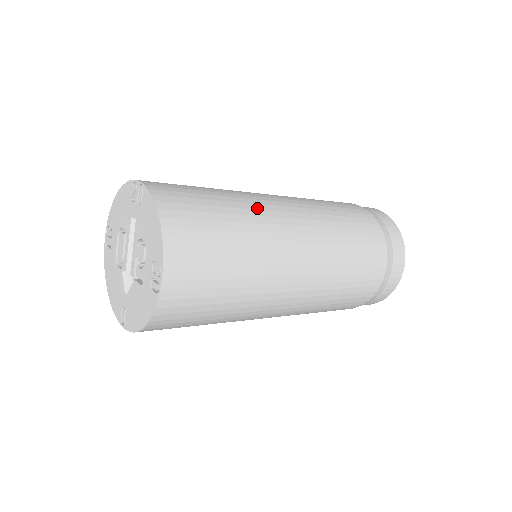
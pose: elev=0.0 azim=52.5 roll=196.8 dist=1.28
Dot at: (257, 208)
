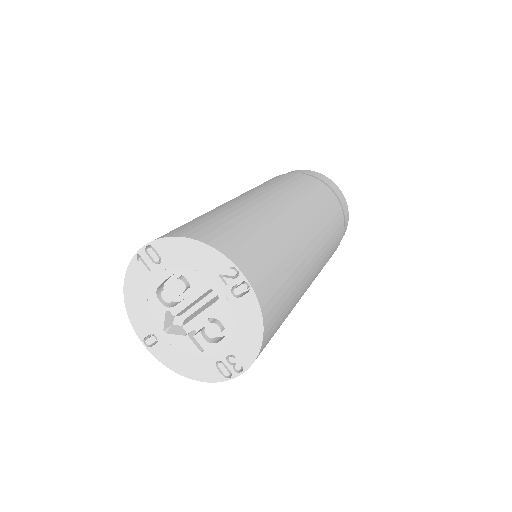
Dot at: (304, 268)
